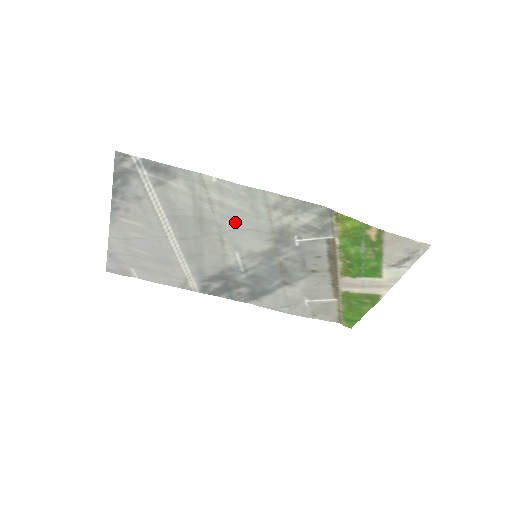
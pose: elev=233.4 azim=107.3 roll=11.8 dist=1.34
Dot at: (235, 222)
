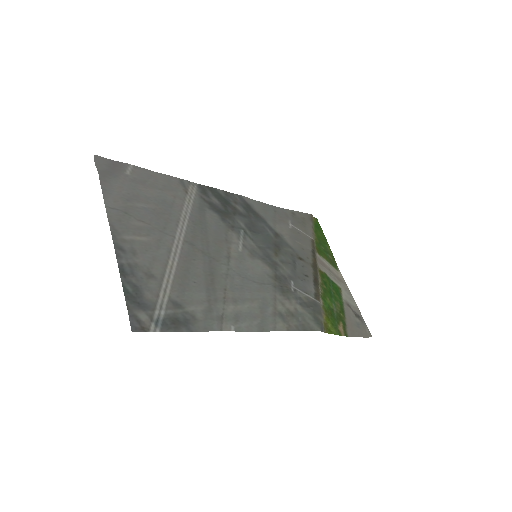
Dot at: (244, 285)
